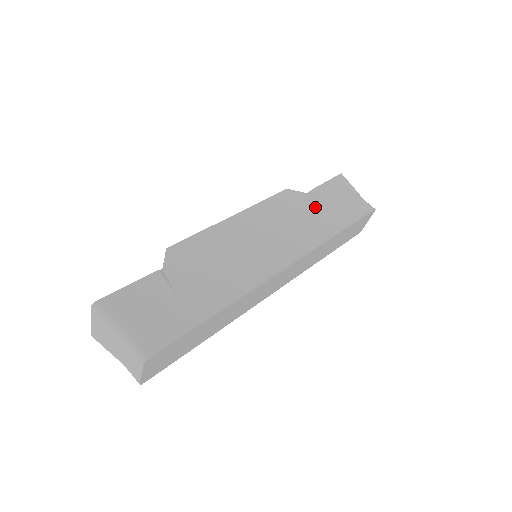
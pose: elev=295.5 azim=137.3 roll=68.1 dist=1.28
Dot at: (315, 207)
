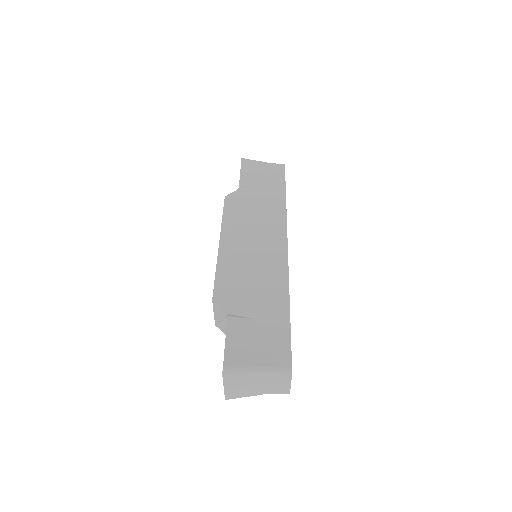
Dot at: (254, 193)
